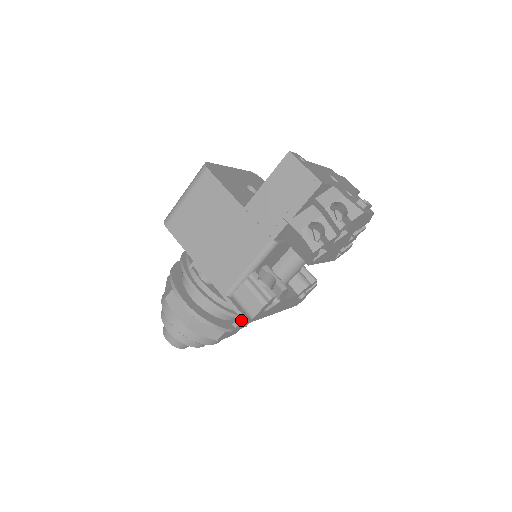
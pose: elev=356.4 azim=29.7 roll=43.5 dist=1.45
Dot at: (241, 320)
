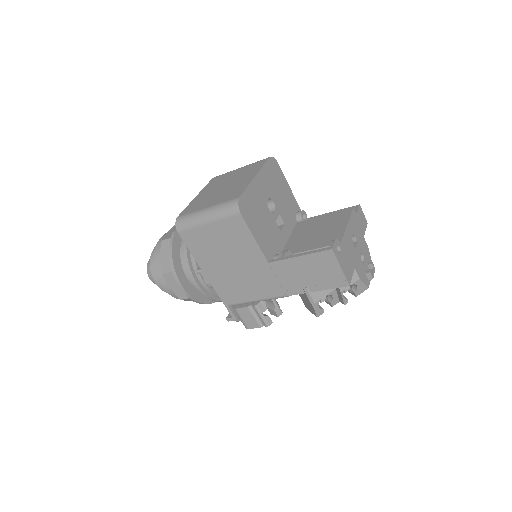
Dot at: occluded
